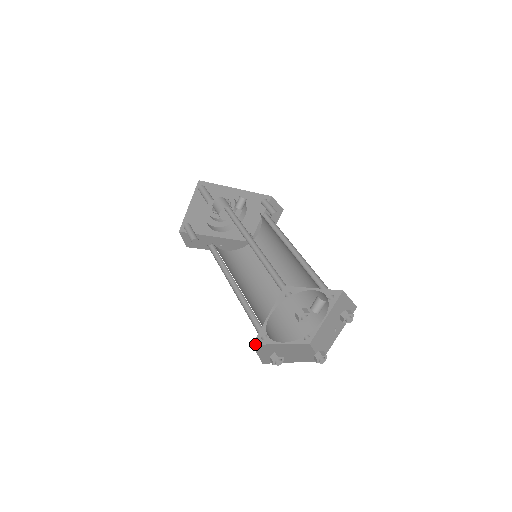
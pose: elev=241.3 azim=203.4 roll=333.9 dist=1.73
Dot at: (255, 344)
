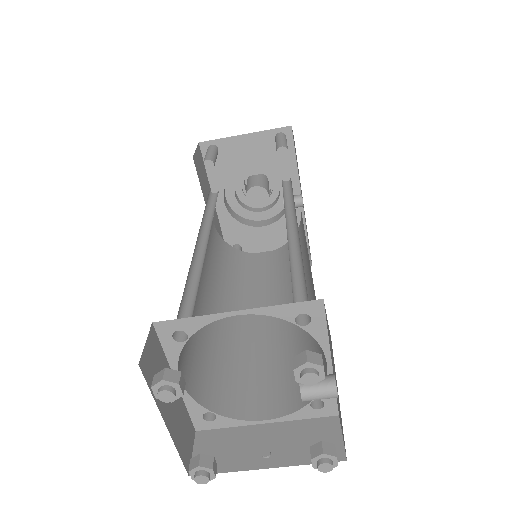
Dot at: (156, 328)
